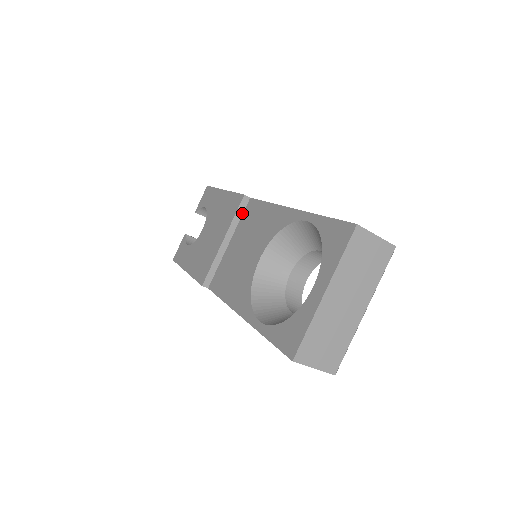
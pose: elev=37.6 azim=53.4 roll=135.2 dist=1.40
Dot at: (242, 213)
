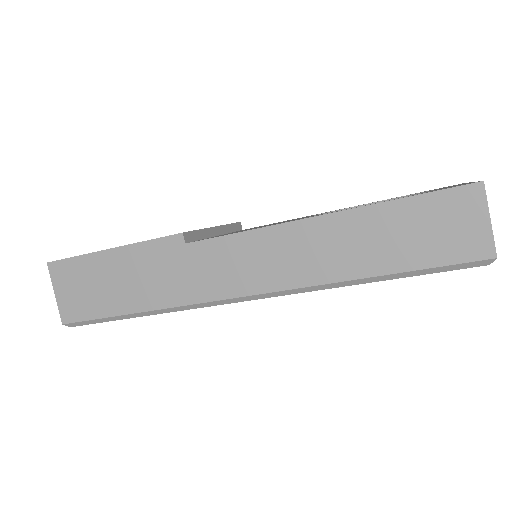
Dot at: (234, 231)
